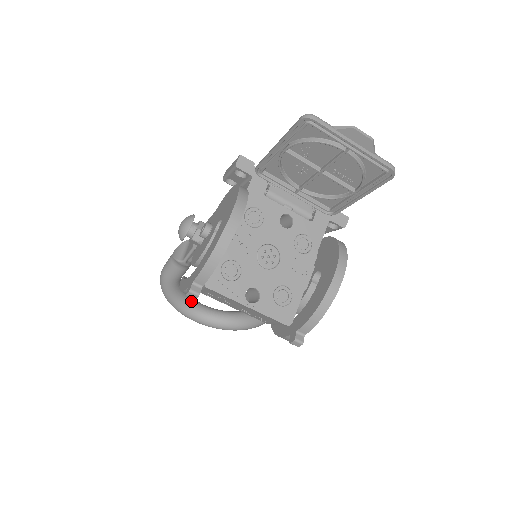
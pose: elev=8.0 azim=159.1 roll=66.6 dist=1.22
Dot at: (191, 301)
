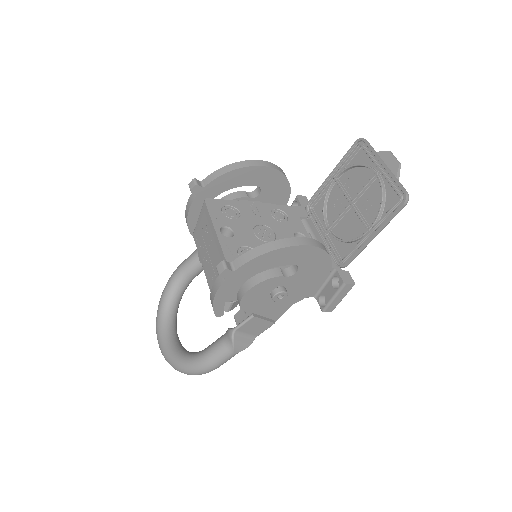
Dot at: (174, 317)
